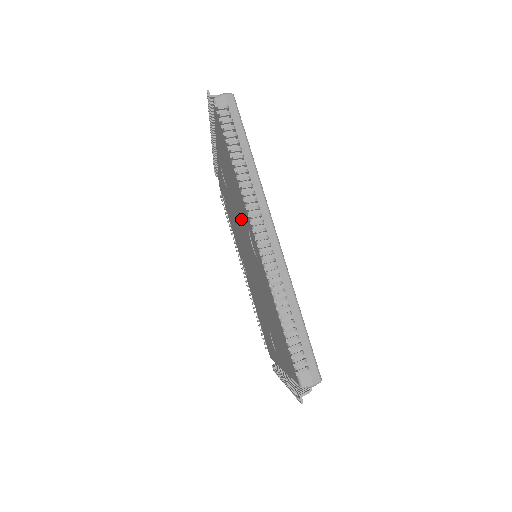
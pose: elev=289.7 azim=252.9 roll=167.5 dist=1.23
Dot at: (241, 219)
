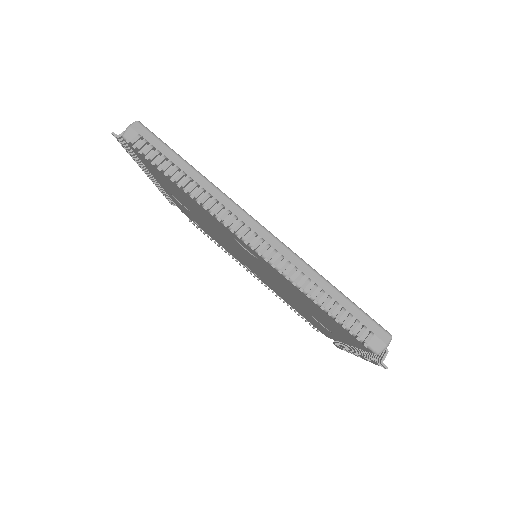
Dot at: occluded
